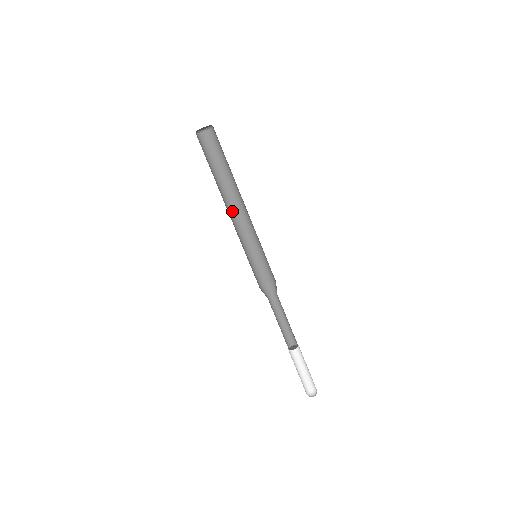
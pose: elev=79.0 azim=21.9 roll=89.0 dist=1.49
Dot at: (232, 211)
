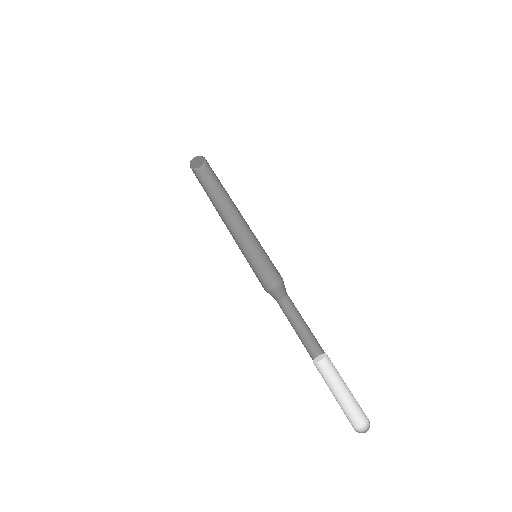
Dot at: (228, 224)
